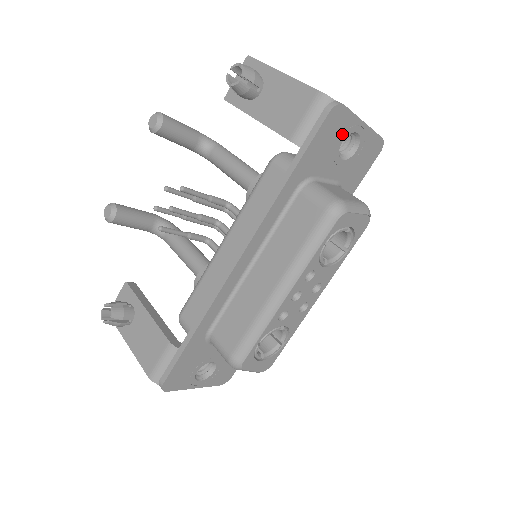
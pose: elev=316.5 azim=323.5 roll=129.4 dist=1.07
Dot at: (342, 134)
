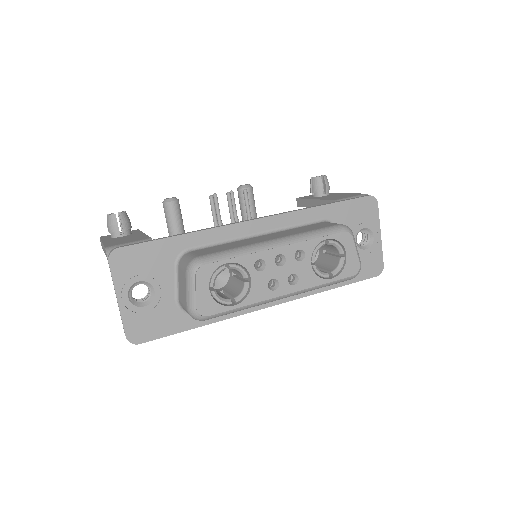
Dot at: (366, 222)
